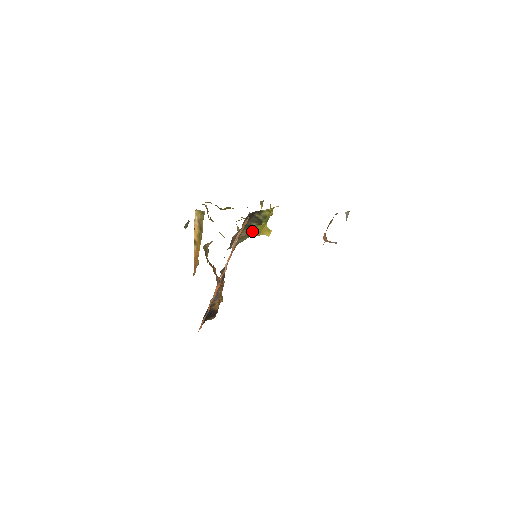
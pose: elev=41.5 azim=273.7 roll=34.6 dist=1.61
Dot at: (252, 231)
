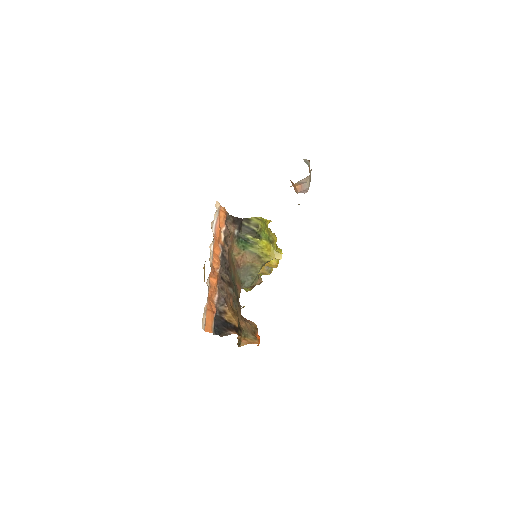
Dot at: (256, 251)
